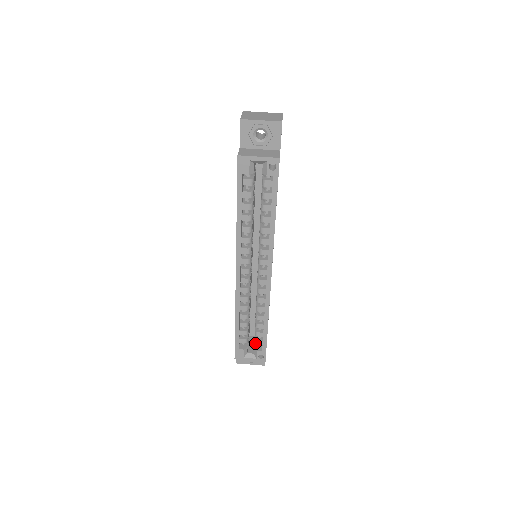
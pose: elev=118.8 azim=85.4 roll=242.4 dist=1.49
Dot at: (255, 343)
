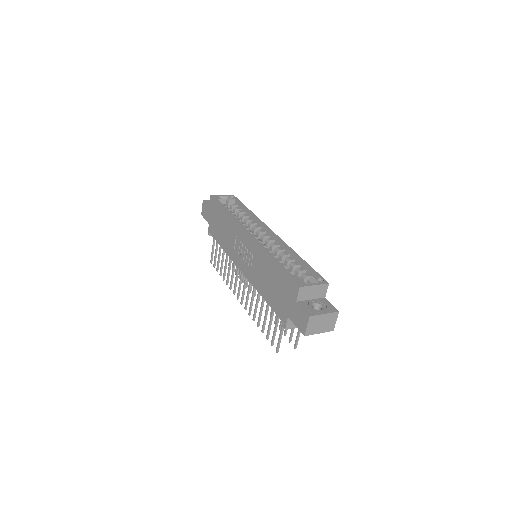
Dot at: (305, 277)
